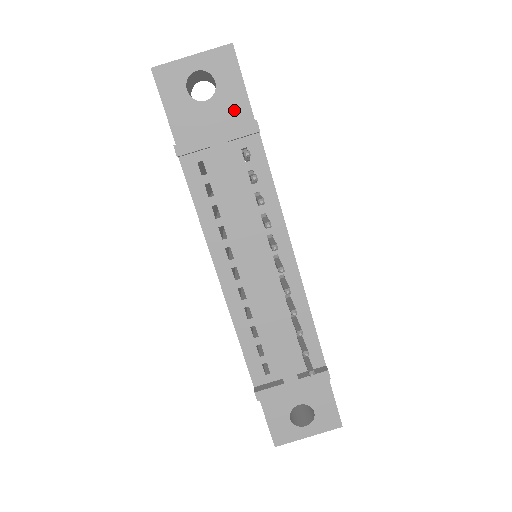
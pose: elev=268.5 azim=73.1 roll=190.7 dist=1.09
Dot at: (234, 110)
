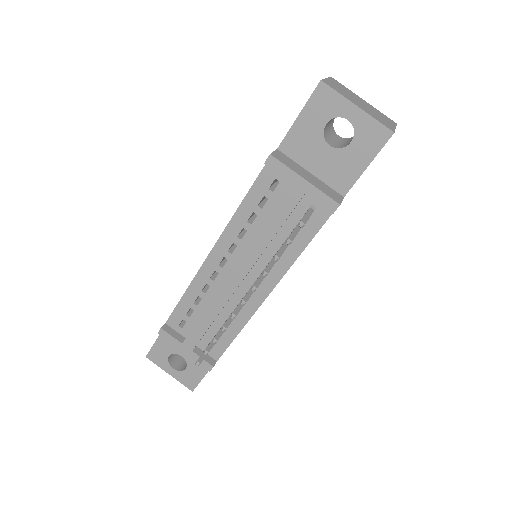
Dot at: (340, 174)
